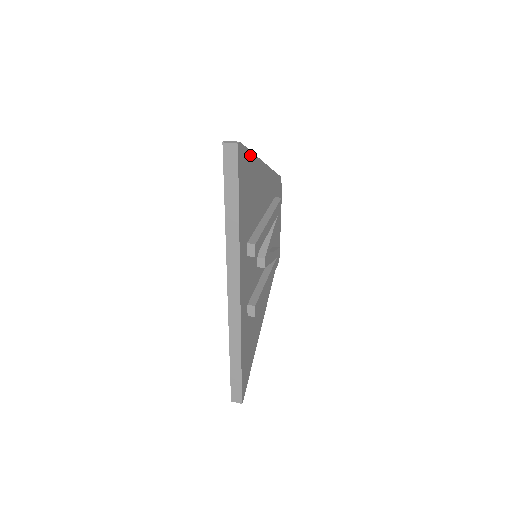
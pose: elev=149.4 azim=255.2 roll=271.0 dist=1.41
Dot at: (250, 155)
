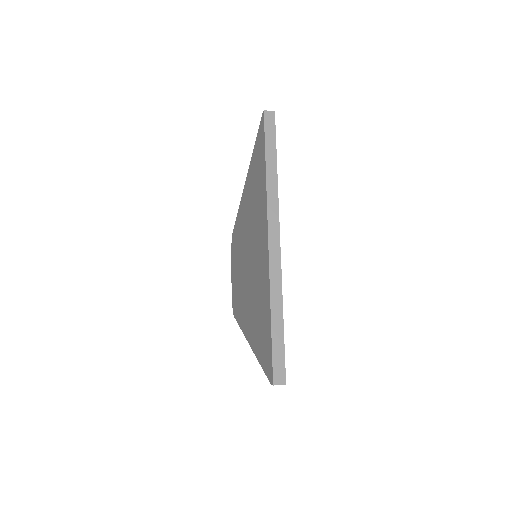
Dot at: occluded
